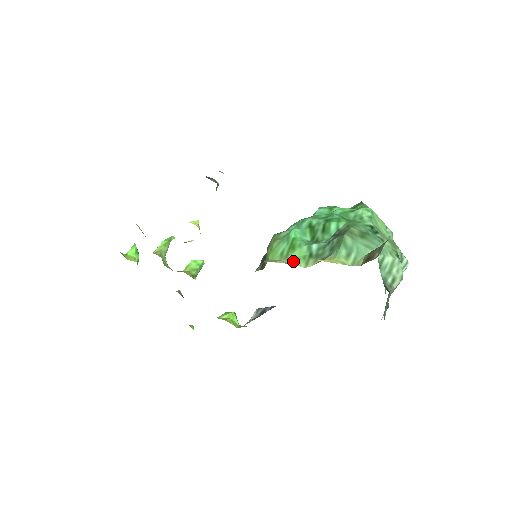
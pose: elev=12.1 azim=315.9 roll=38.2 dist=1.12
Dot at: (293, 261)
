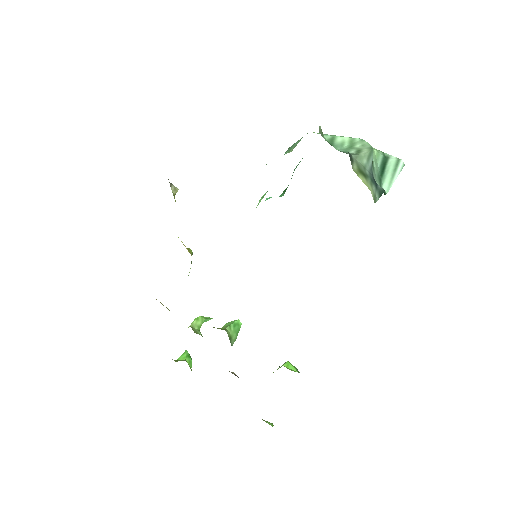
Dot at: occluded
